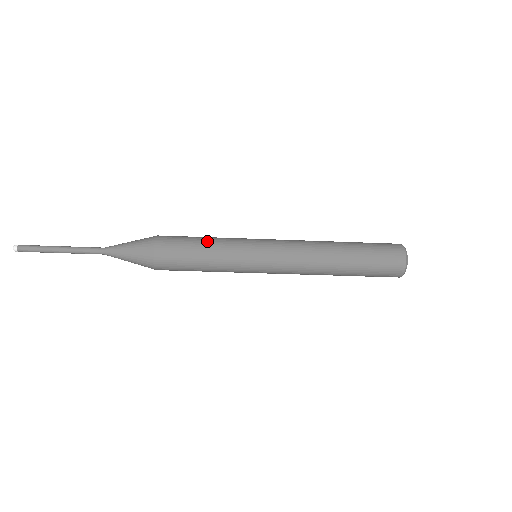
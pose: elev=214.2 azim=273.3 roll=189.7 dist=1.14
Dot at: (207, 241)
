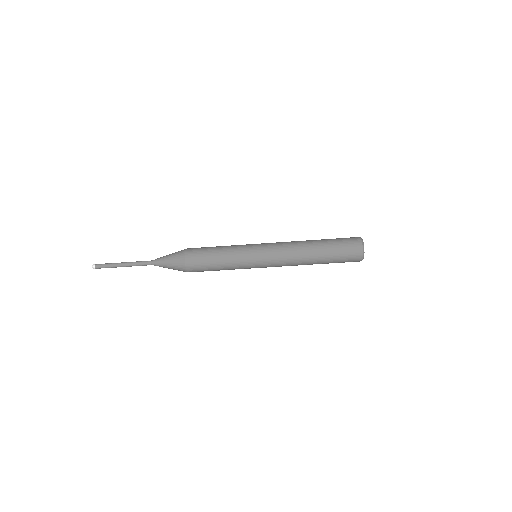
Dot at: occluded
